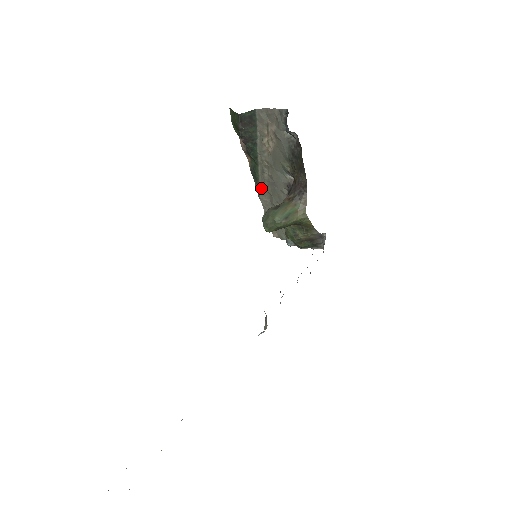
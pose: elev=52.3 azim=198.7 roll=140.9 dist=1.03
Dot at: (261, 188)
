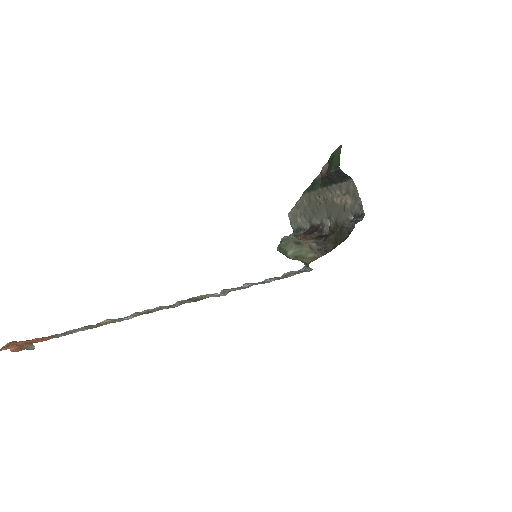
Dot at: (309, 194)
